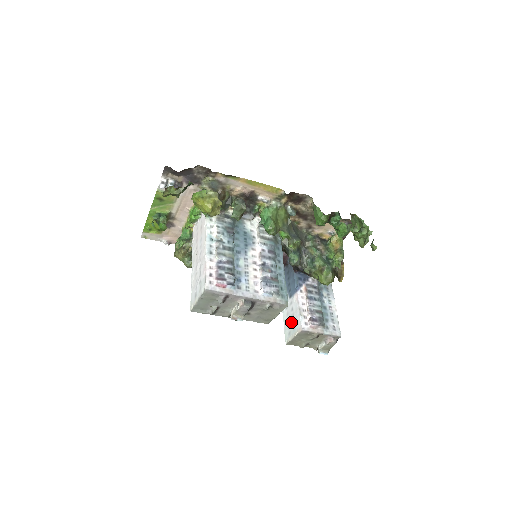
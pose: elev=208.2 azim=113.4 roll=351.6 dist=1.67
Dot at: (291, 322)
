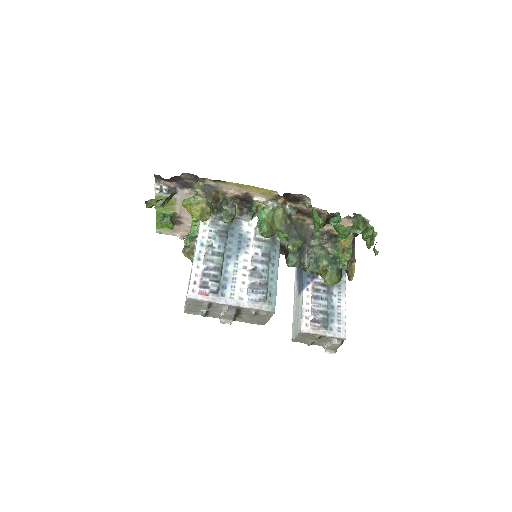
Dot at: (296, 320)
